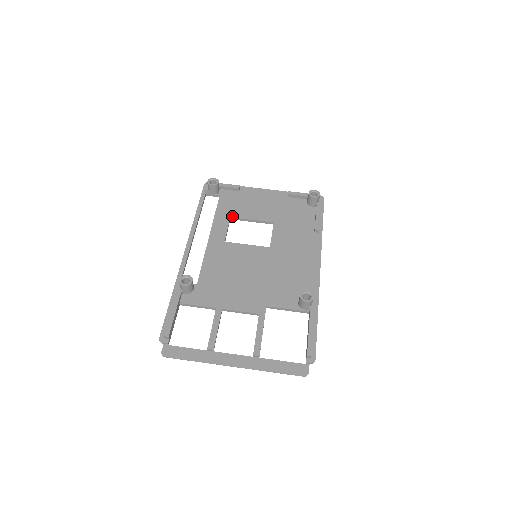
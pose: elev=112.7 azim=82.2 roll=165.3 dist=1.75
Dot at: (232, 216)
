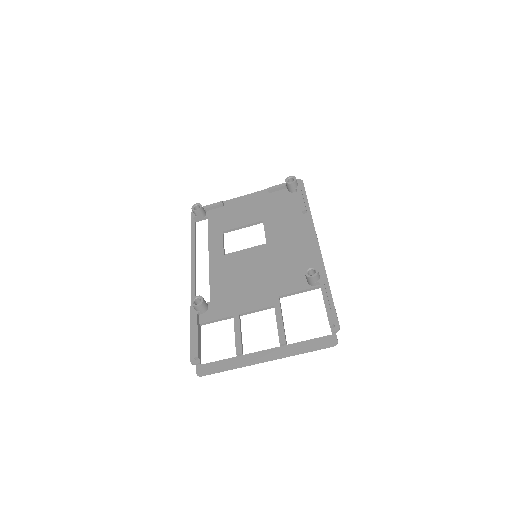
Dot at: (224, 230)
